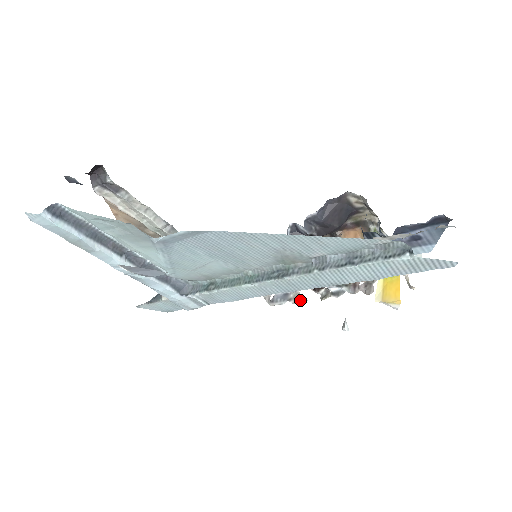
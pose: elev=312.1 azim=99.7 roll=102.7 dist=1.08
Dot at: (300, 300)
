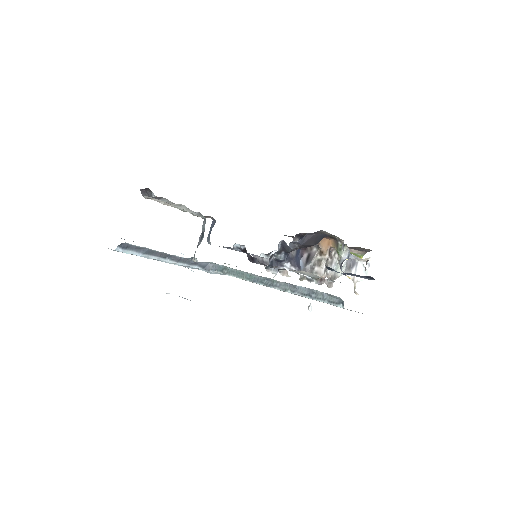
Dot at: (286, 275)
